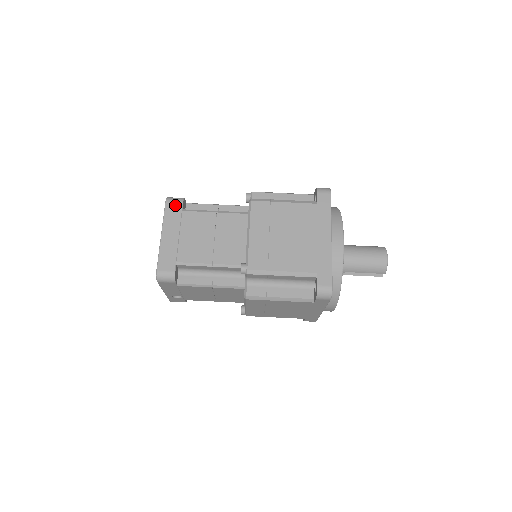
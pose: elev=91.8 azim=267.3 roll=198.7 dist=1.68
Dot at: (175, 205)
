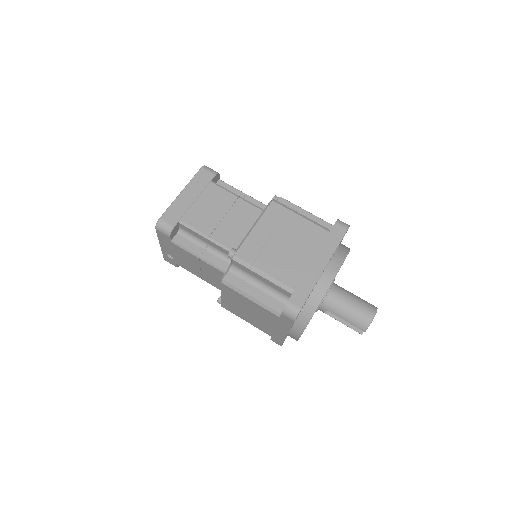
Dot at: (207, 174)
